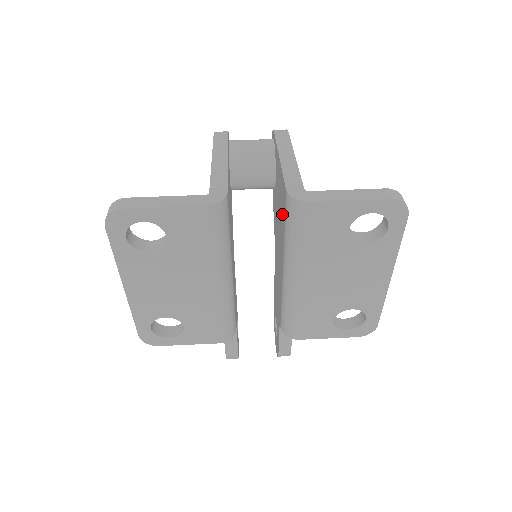
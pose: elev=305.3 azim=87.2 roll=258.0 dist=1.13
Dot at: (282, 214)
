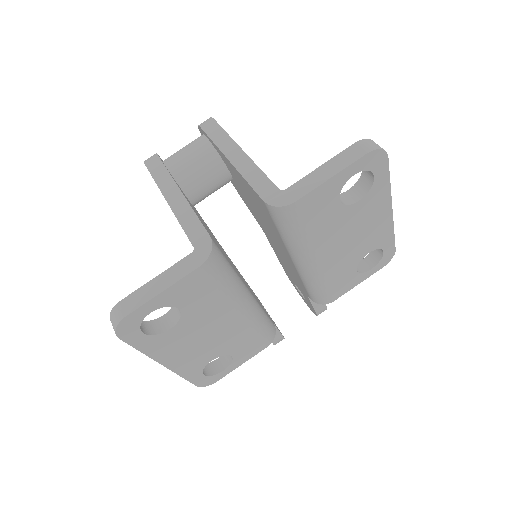
Dot at: (265, 215)
